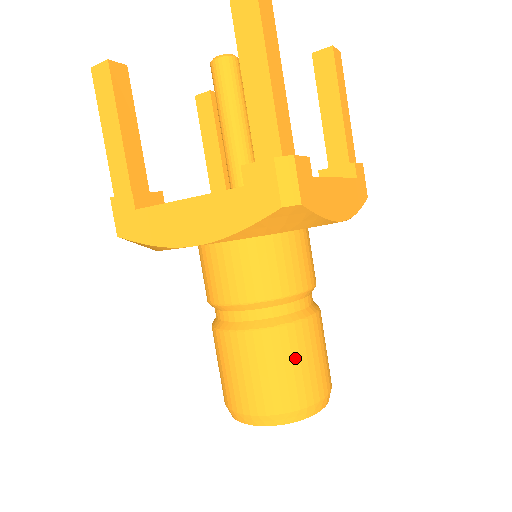
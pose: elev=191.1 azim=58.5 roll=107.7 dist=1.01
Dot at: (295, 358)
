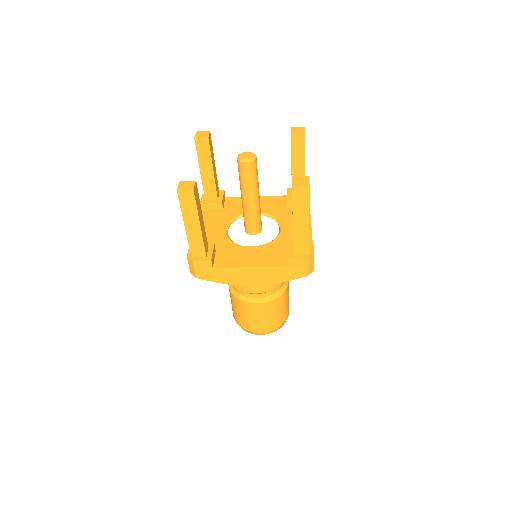
Dot at: (283, 306)
